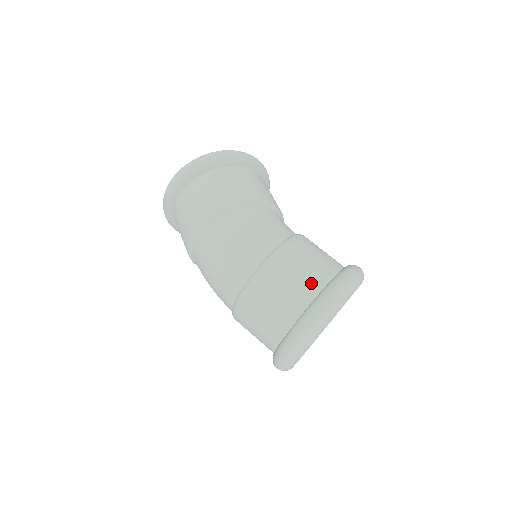
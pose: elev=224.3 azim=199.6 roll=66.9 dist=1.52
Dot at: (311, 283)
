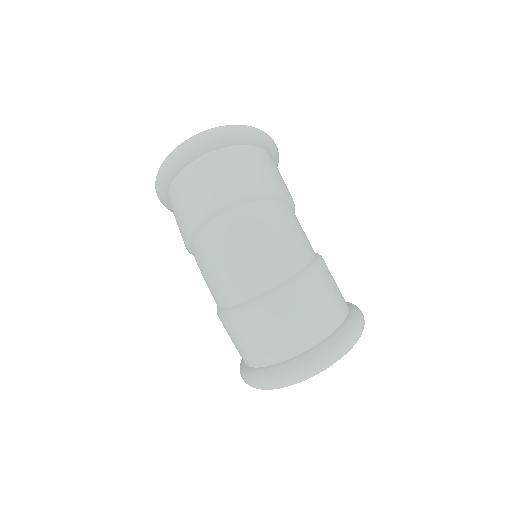
Dot at: (341, 306)
